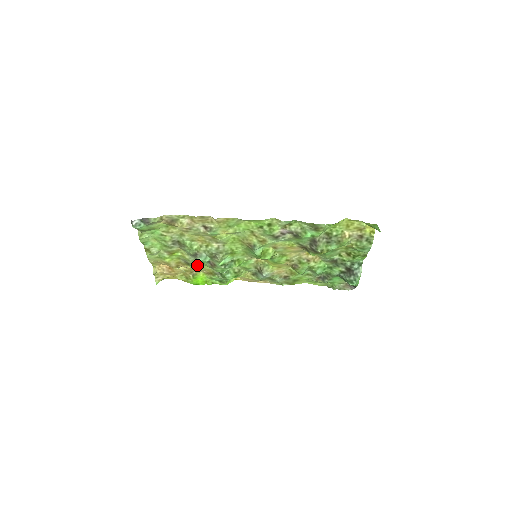
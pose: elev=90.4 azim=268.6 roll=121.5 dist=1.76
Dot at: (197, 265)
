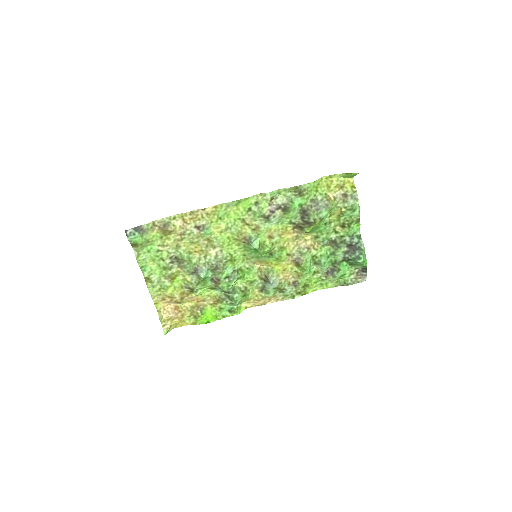
Dot at: (201, 290)
